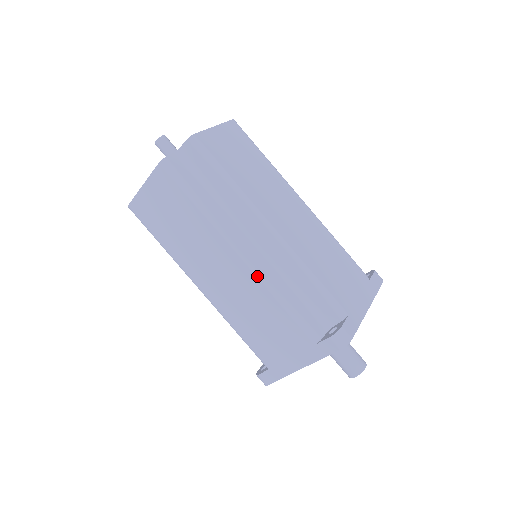
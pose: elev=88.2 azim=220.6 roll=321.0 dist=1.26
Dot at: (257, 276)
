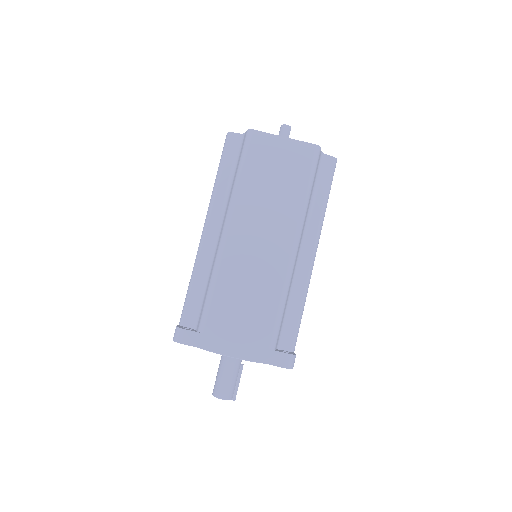
Dot at: (198, 250)
